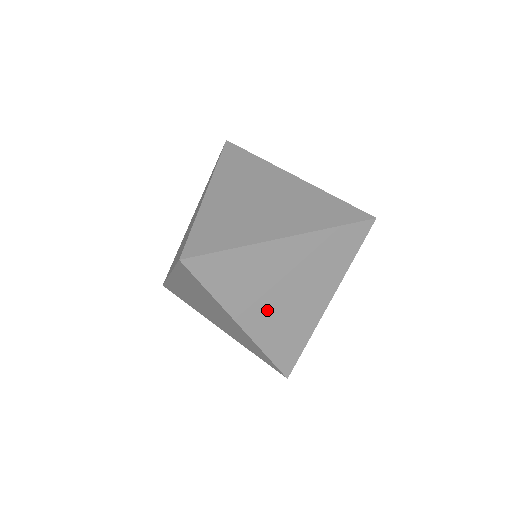
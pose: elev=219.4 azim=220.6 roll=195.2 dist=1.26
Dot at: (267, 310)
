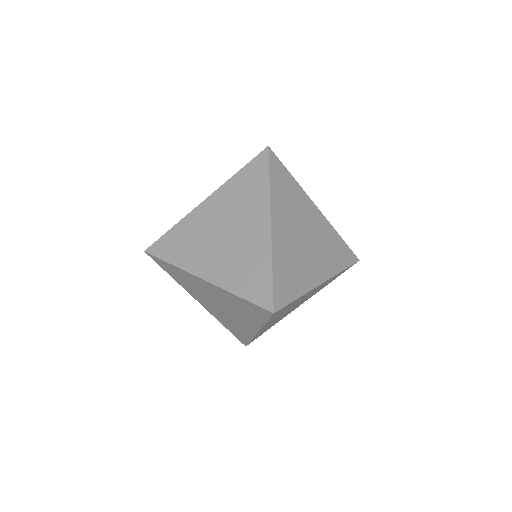
Dot at: (276, 319)
